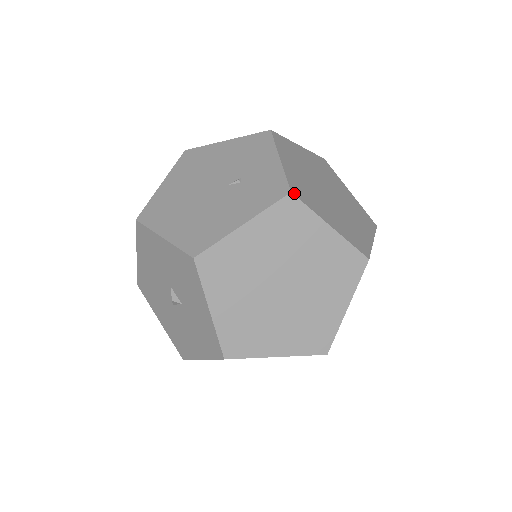
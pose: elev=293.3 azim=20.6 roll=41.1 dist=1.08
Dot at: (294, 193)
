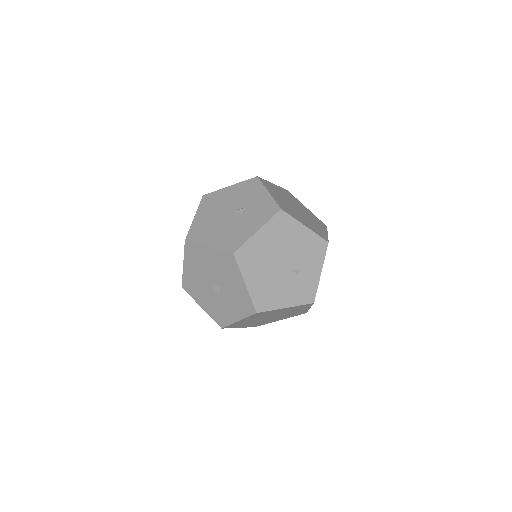
Dot at: occluded
